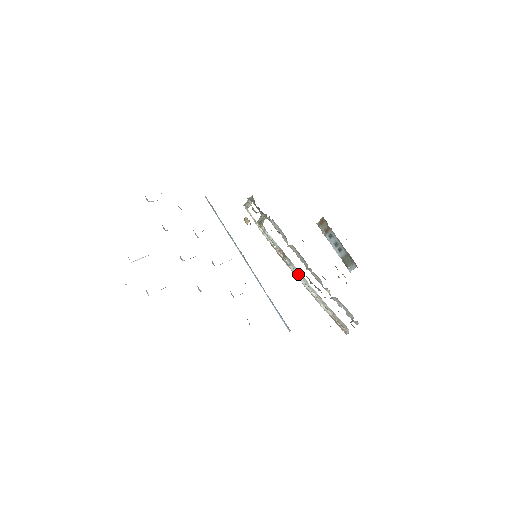
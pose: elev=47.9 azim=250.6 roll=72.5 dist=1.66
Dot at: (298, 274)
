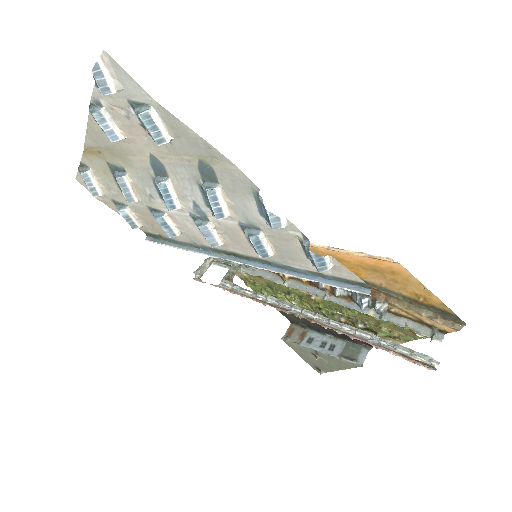
Dot at: (311, 312)
